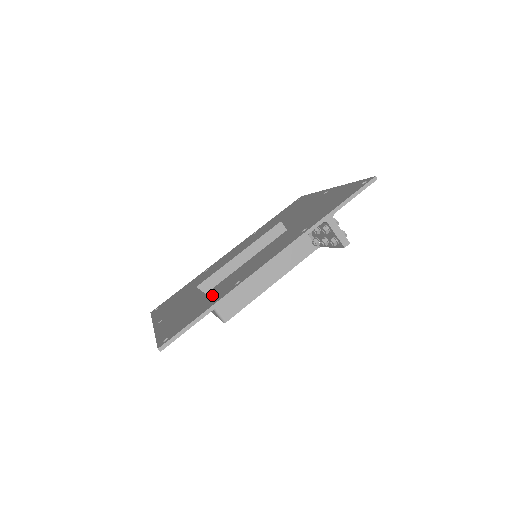
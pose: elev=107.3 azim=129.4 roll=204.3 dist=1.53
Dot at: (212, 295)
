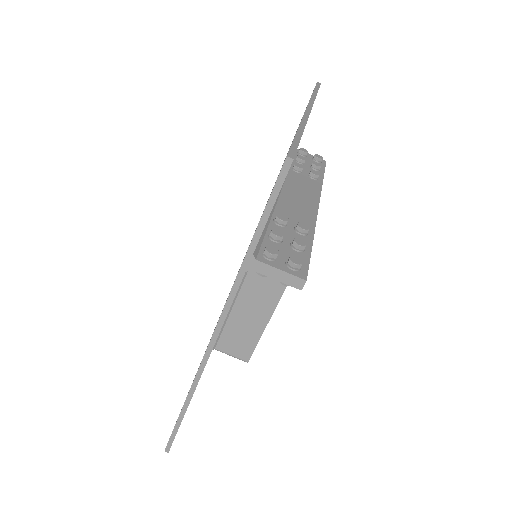
Dot at: occluded
